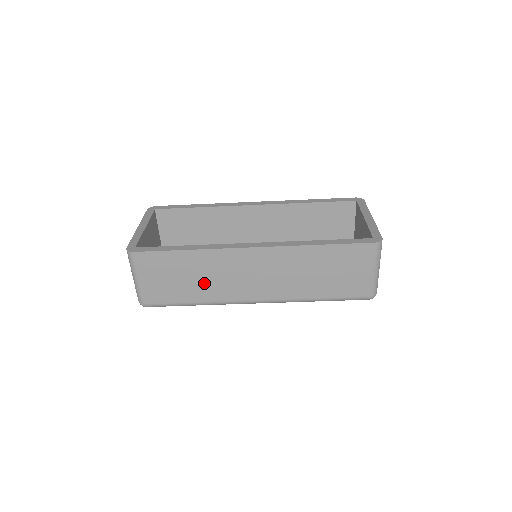
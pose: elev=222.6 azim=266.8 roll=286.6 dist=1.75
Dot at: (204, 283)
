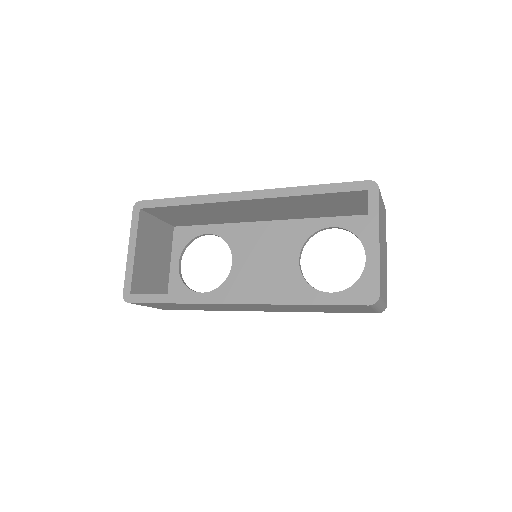
Dot at: (205, 308)
